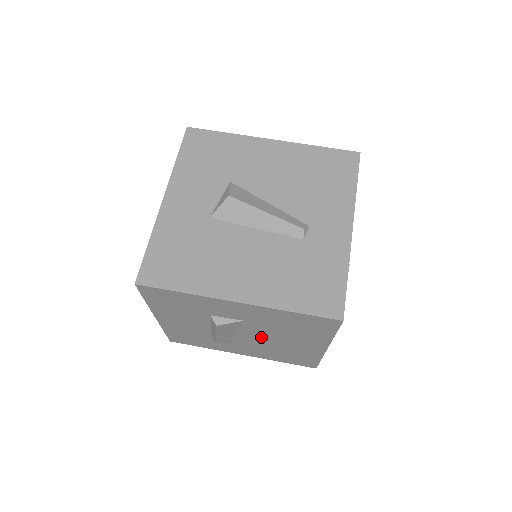
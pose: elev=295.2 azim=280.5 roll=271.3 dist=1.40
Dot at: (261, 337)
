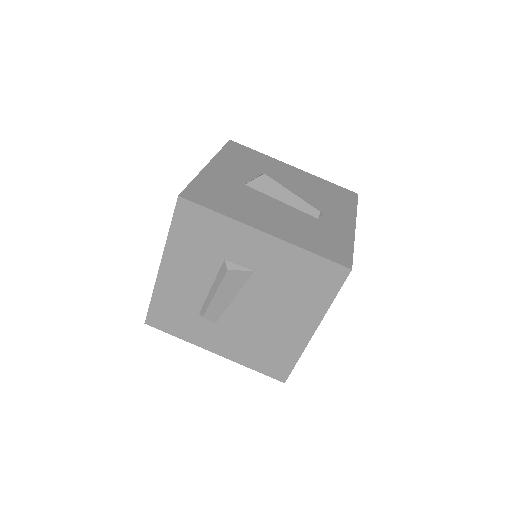
Dot at: (256, 308)
